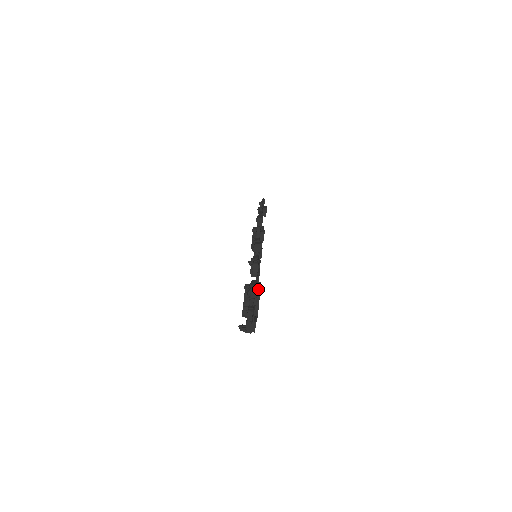
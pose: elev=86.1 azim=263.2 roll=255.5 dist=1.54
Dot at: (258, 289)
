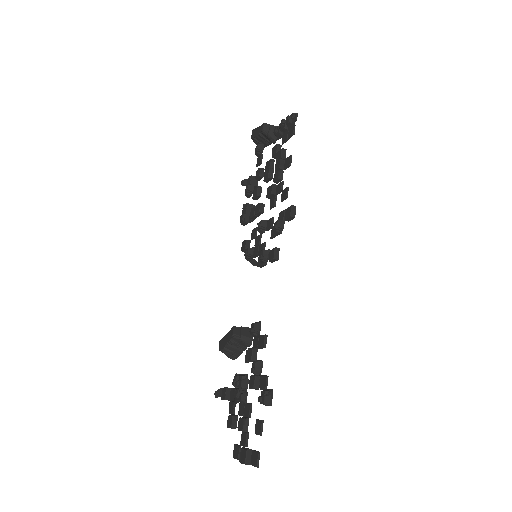
Dot at: (246, 346)
